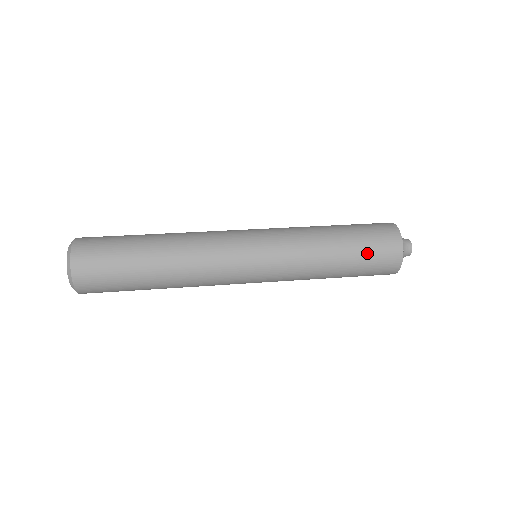
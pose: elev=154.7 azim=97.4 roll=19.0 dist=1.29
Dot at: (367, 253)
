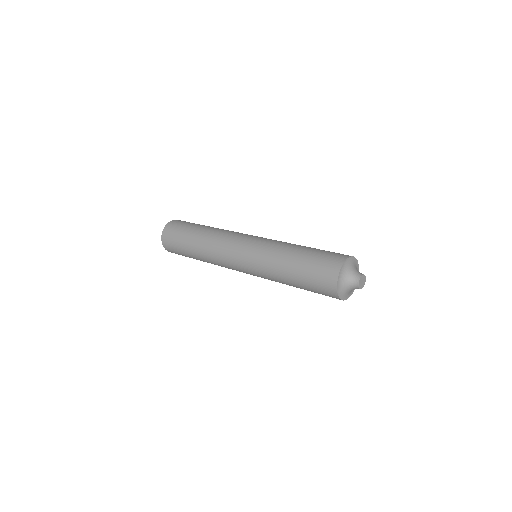
Dot at: (316, 258)
